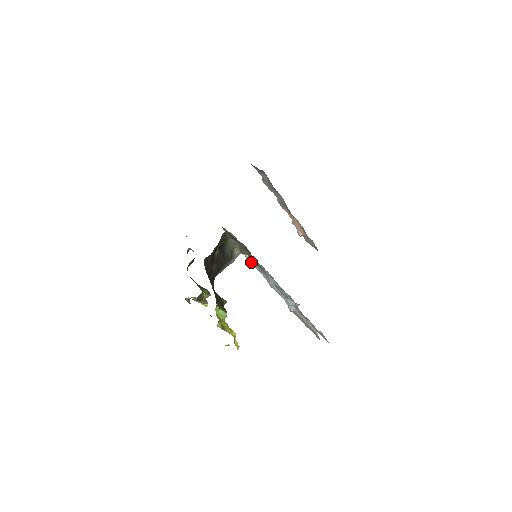
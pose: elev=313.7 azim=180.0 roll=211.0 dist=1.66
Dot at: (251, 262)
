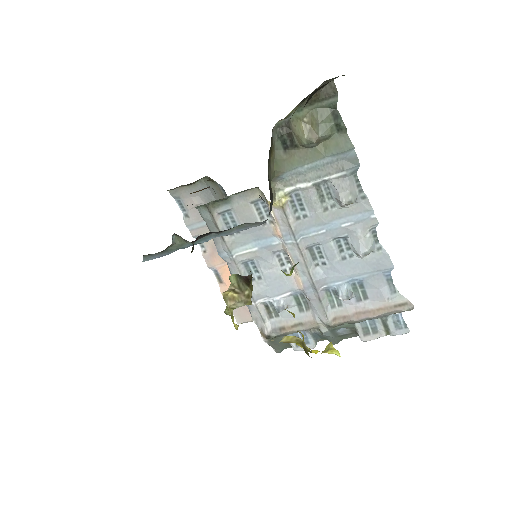
Dot at: (287, 216)
